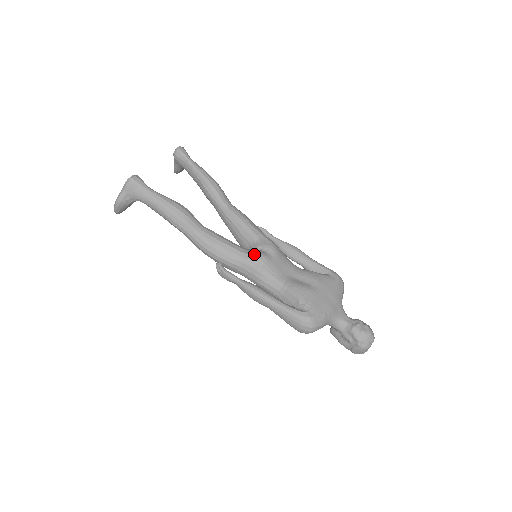
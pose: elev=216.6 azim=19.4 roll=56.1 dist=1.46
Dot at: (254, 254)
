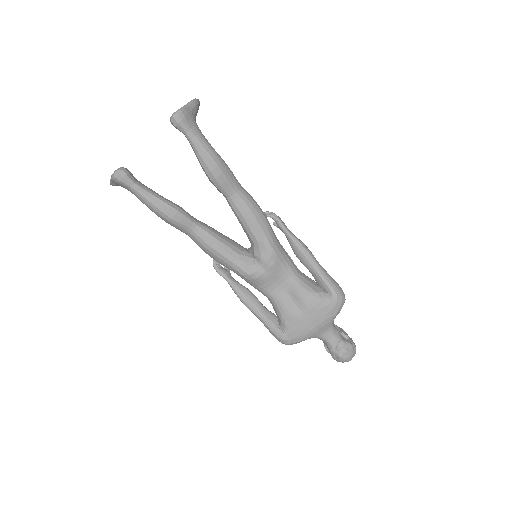
Dot at: (245, 269)
